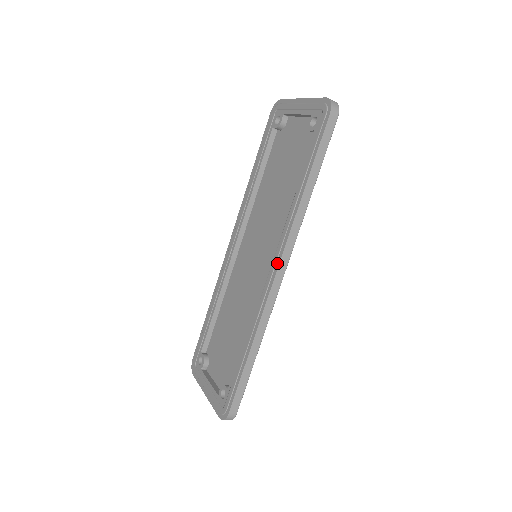
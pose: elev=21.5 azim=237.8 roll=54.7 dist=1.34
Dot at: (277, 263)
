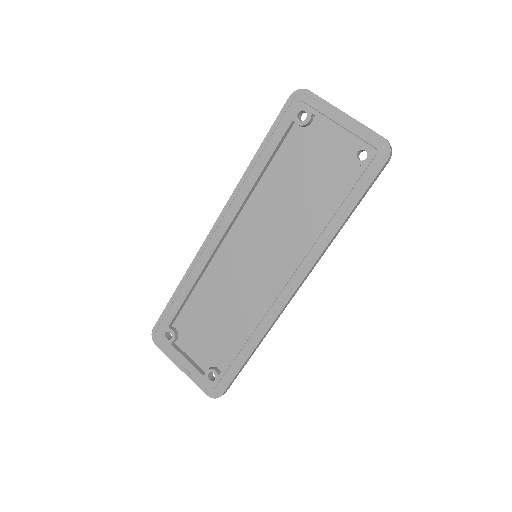
Dot at: (297, 283)
